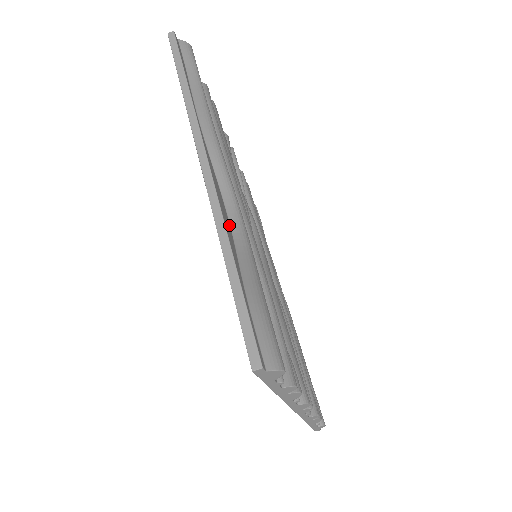
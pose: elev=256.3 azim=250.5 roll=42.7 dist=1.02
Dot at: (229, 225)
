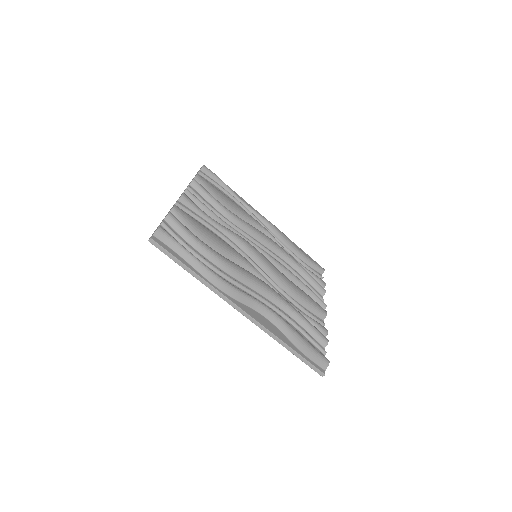
Dot at: (271, 323)
